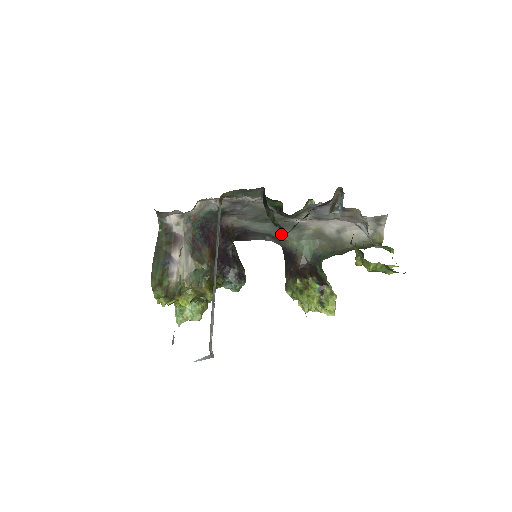
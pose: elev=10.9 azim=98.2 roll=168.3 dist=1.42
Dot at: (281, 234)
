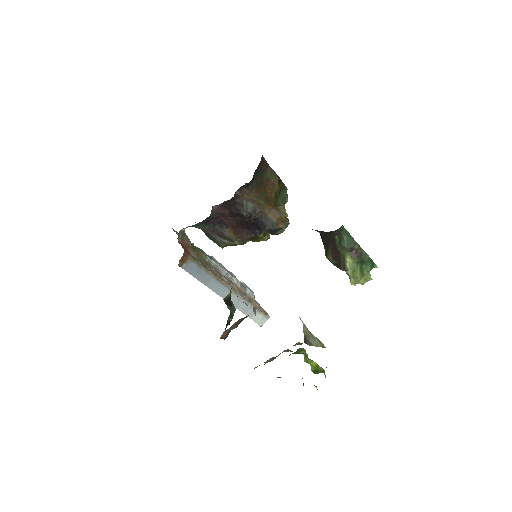
Dot at: occluded
